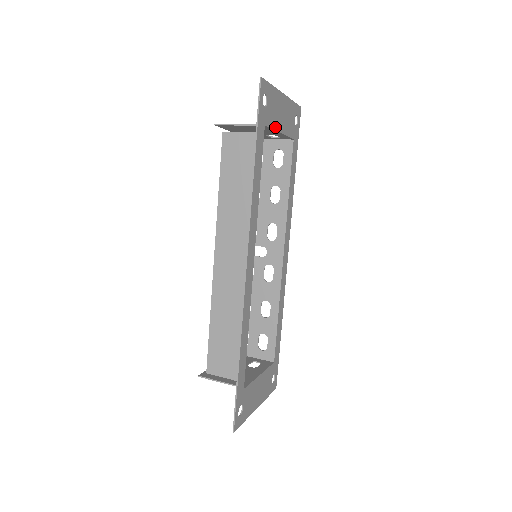
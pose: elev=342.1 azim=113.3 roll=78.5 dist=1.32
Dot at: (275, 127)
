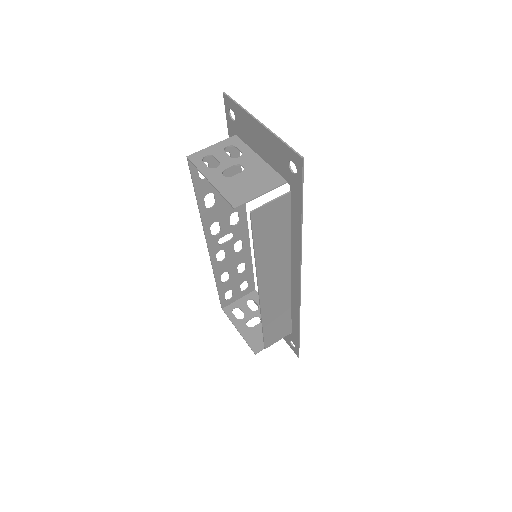
Dot at: (272, 165)
